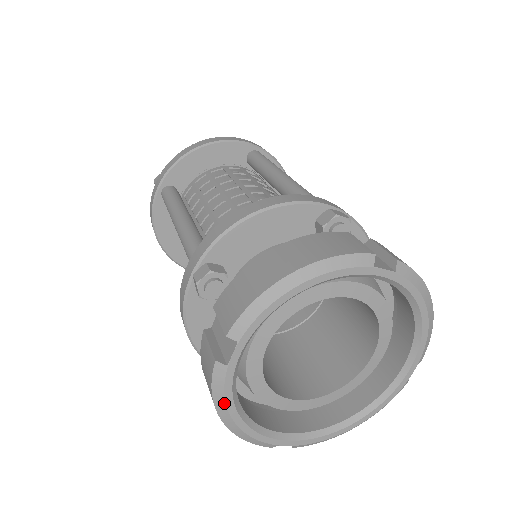
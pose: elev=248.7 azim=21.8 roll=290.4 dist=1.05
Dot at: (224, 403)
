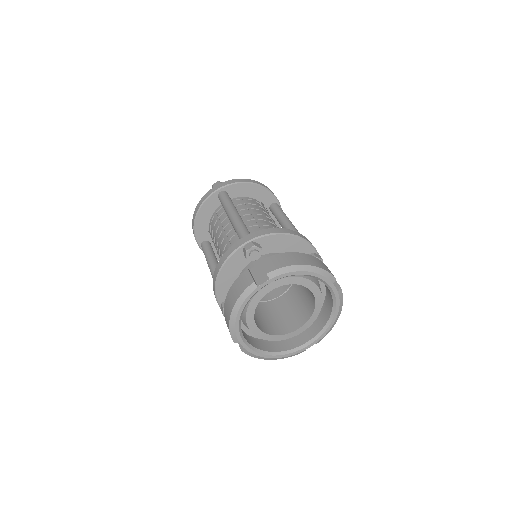
Dot at: (261, 357)
